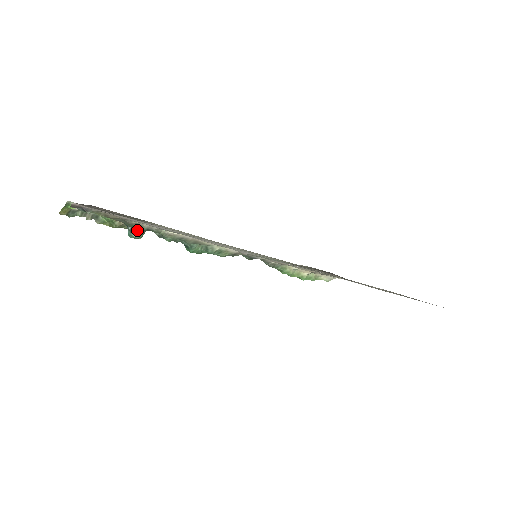
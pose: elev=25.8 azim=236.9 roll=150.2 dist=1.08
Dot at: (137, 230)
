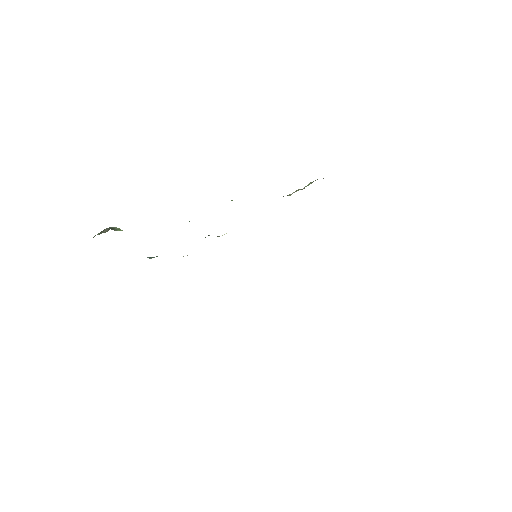
Dot at: occluded
